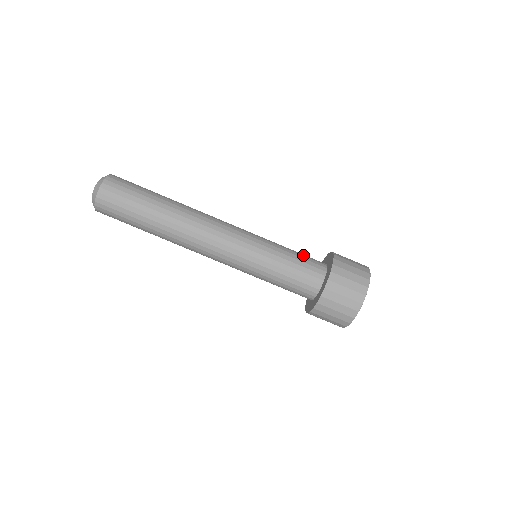
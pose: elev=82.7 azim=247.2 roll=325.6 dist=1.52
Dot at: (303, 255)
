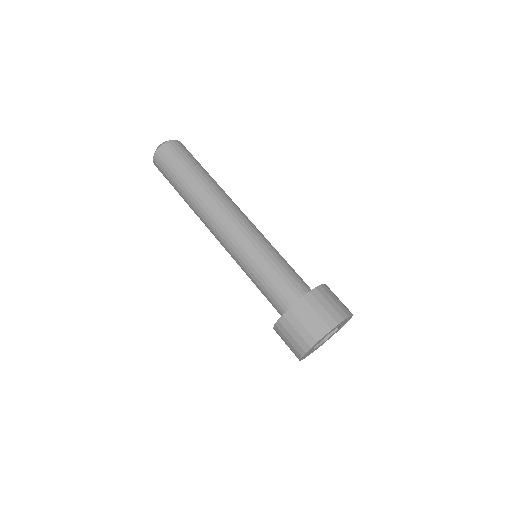
Dot at: (297, 274)
